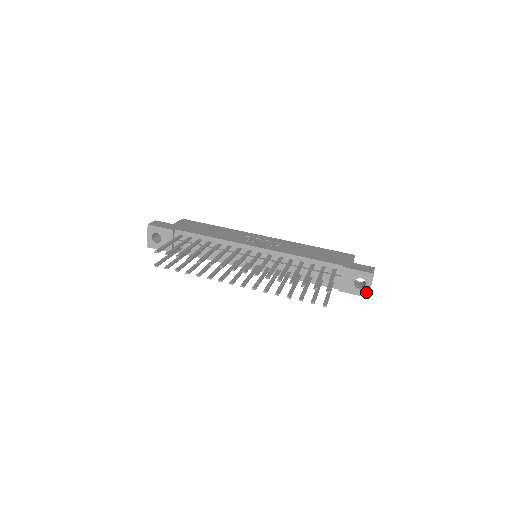
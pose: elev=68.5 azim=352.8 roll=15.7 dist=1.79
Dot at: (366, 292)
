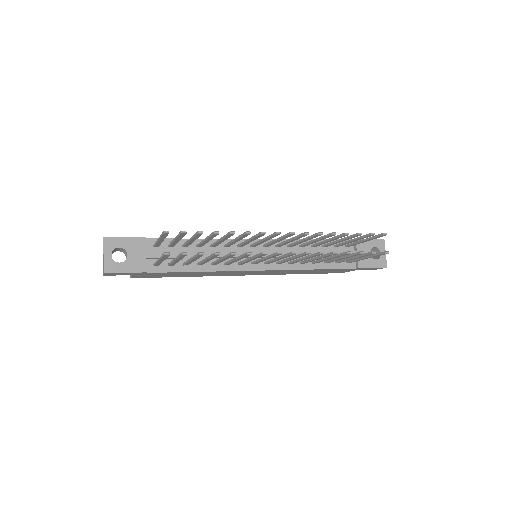
Dot at: (383, 261)
